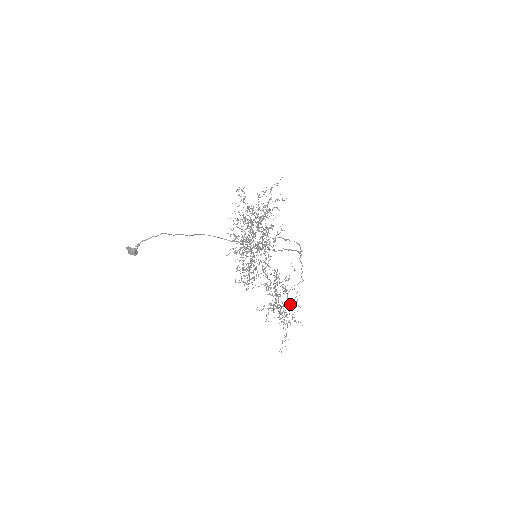
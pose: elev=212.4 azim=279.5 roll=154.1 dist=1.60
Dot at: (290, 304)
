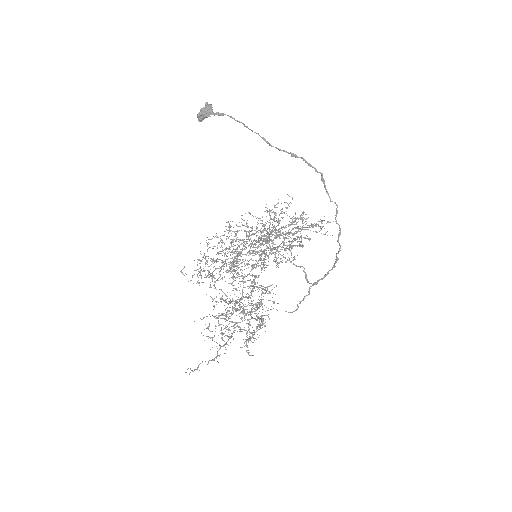
Dot at: occluded
